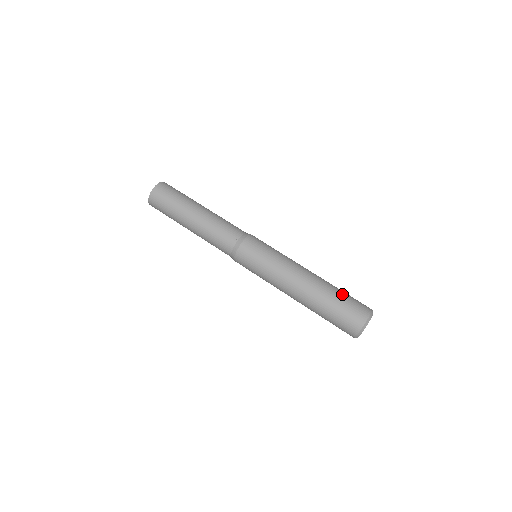
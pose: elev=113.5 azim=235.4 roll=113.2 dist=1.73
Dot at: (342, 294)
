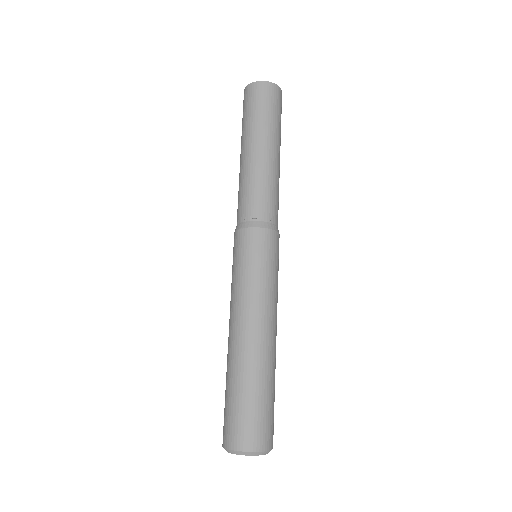
Dot at: (272, 396)
